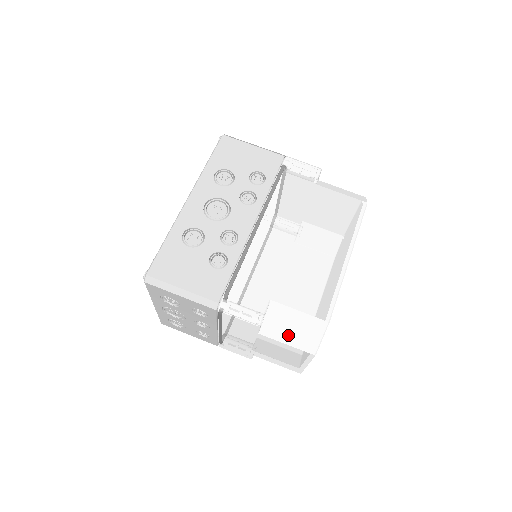
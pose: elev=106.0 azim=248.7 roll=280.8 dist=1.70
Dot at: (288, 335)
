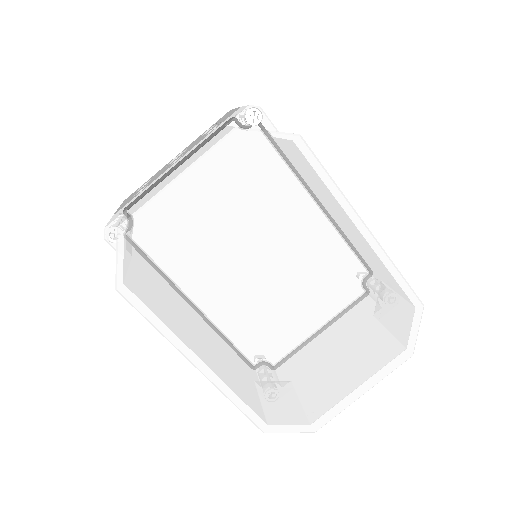
Dot at: occluded
